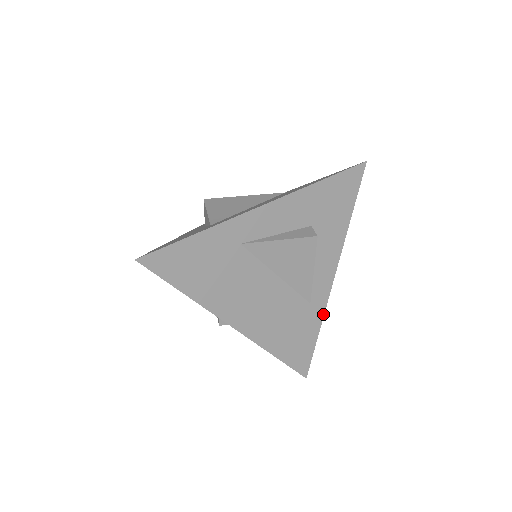
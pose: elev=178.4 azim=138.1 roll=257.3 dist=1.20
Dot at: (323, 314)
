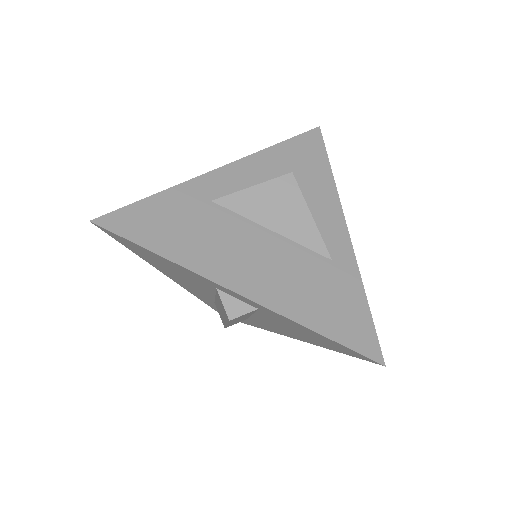
Dot at: (358, 273)
